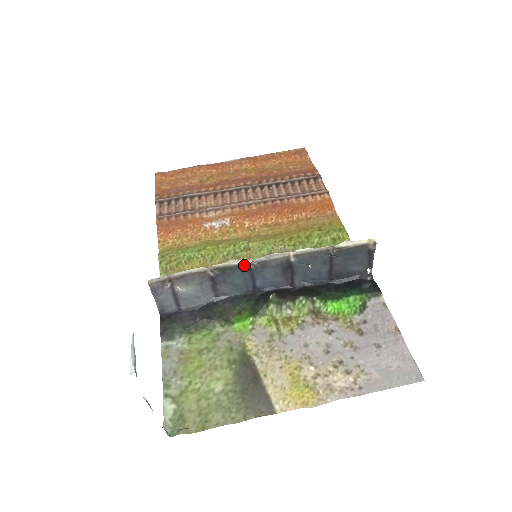
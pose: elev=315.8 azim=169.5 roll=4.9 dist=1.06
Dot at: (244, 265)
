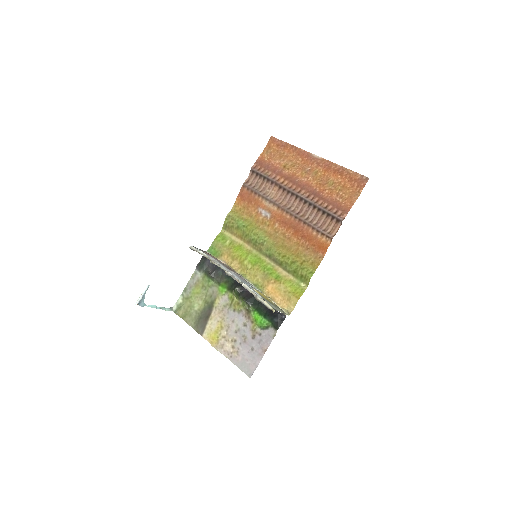
Dot at: (224, 270)
